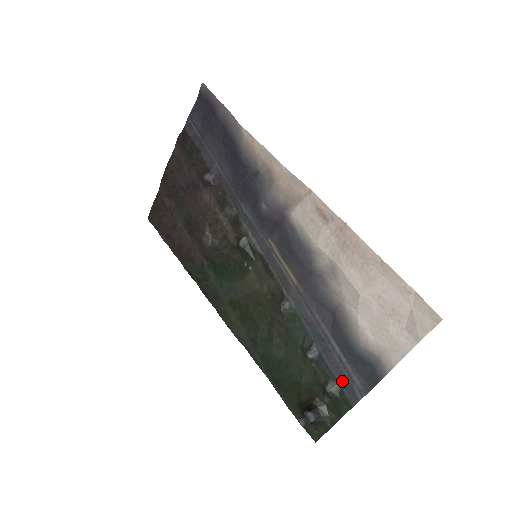
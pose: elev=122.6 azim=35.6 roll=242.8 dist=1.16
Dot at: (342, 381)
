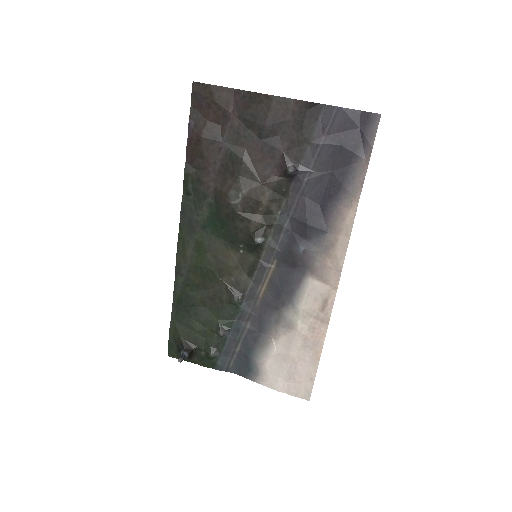
Dot at: (223, 356)
